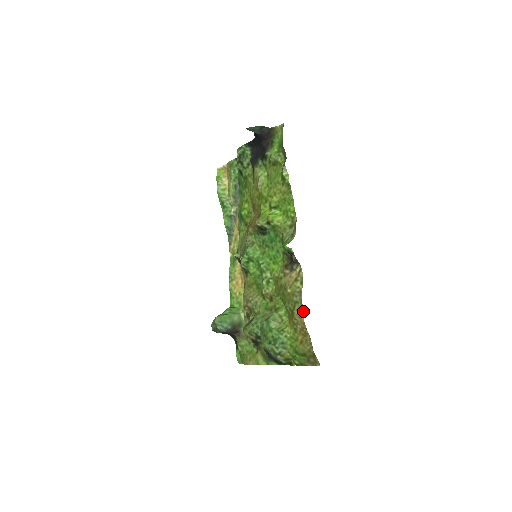
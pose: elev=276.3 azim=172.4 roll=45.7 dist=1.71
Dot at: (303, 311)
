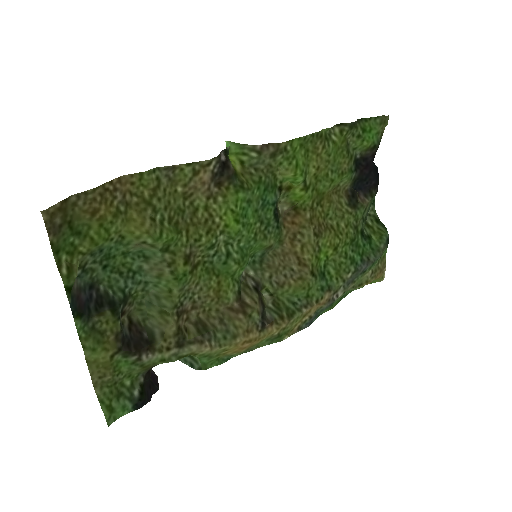
Dot at: (141, 173)
